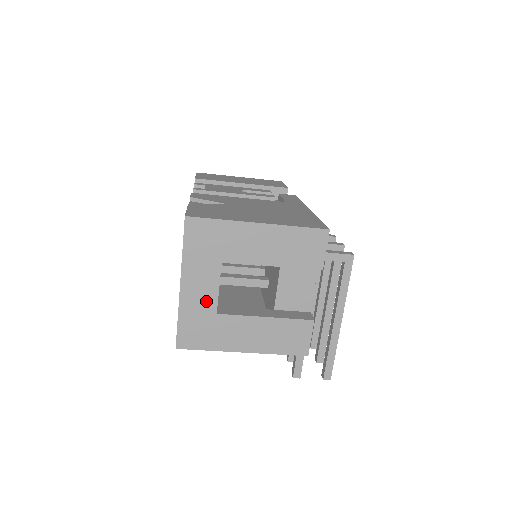
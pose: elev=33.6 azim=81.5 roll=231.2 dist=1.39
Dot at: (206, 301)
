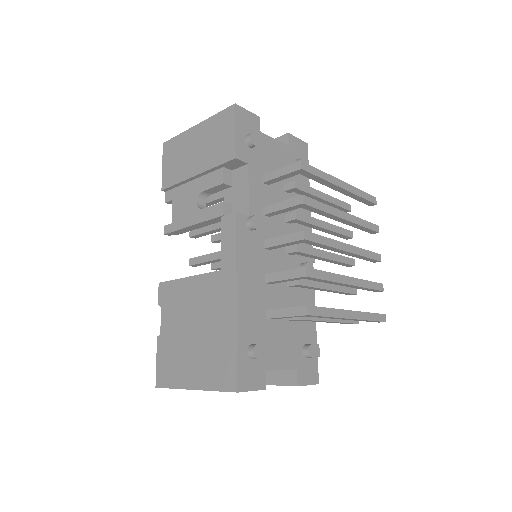
Dot at: occluded
